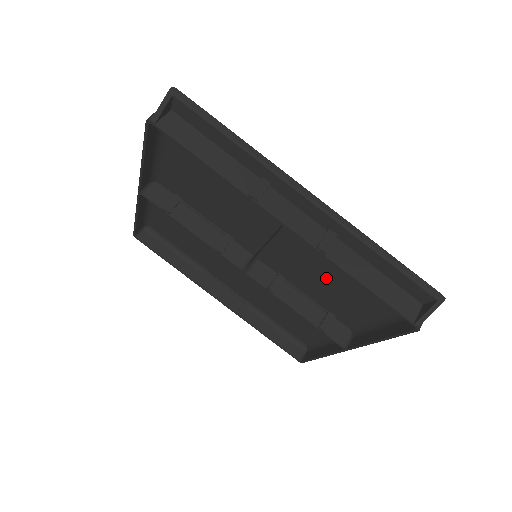
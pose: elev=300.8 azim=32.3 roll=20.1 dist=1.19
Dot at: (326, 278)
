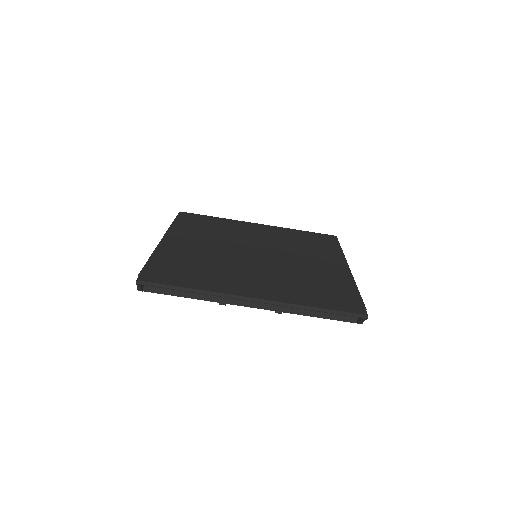
Dot at: (303, 275)
